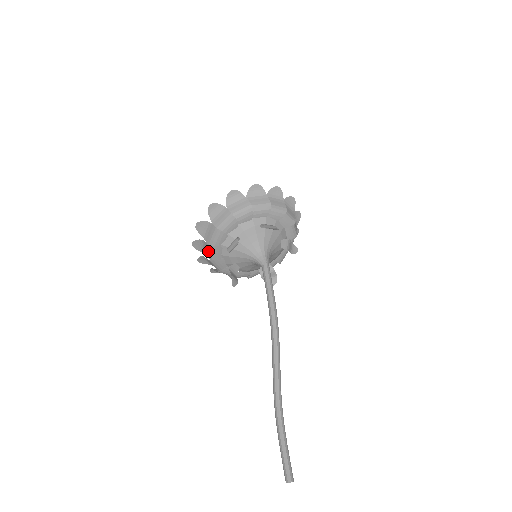
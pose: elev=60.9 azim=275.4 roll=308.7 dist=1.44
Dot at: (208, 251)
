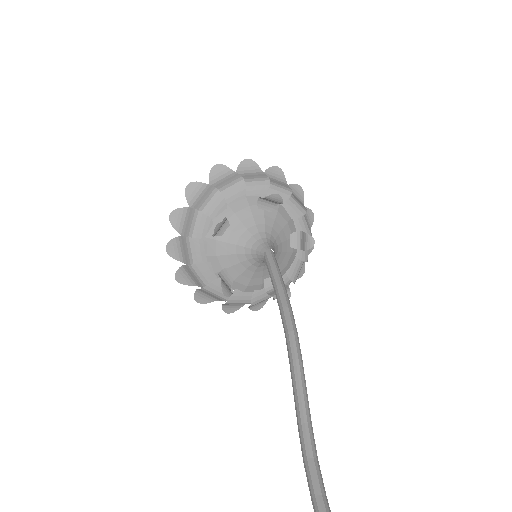
Dot at: (187, 251)
